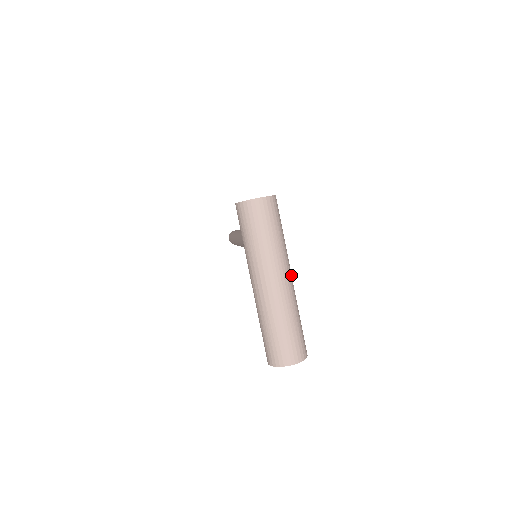
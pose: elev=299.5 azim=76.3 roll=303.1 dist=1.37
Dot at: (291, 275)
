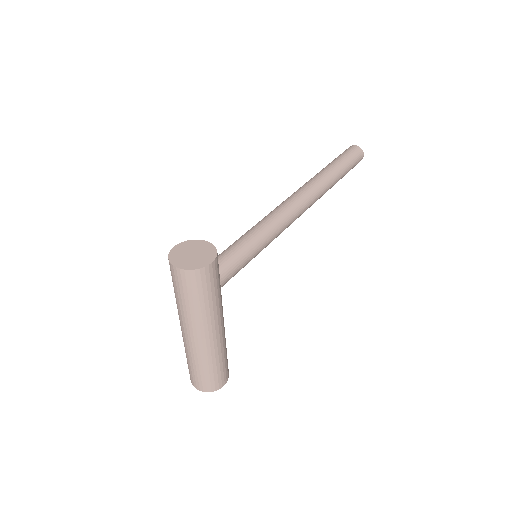
Dot at: (214, 333)
